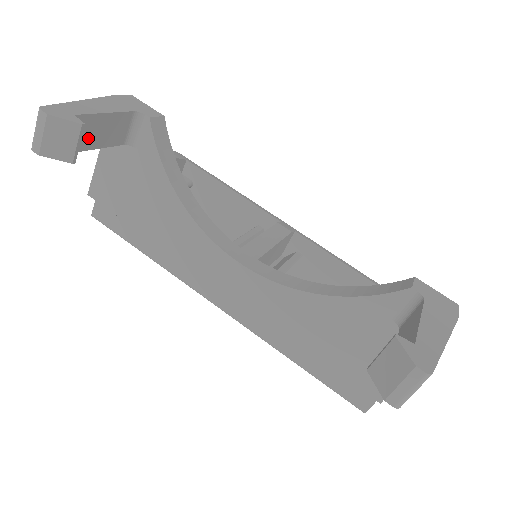
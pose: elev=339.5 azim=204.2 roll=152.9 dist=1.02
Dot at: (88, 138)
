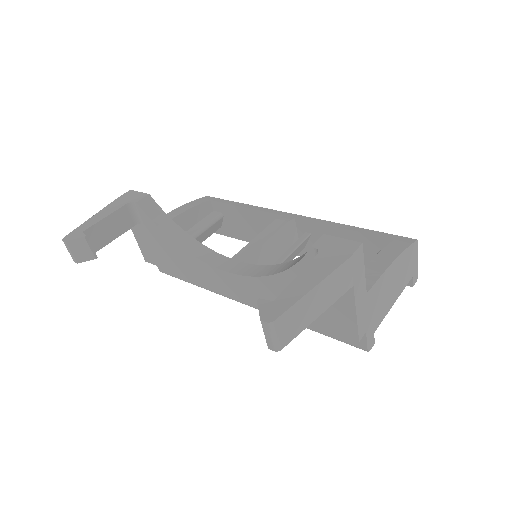
Dot at: (103, 237)
